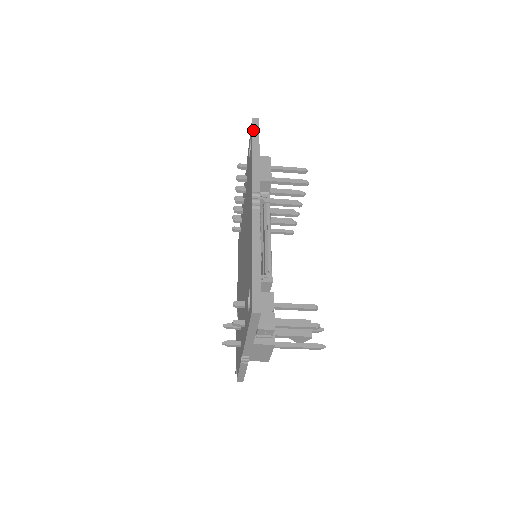
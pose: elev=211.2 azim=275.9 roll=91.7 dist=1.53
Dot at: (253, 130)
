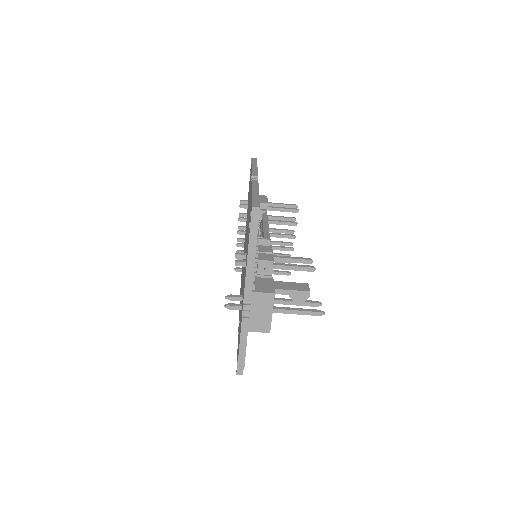
Dot at: (252, 161)
